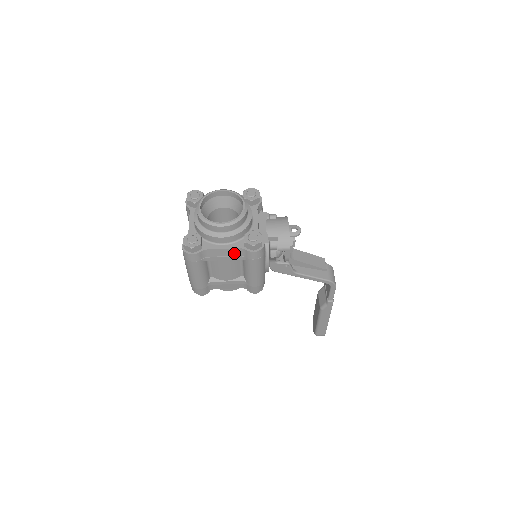
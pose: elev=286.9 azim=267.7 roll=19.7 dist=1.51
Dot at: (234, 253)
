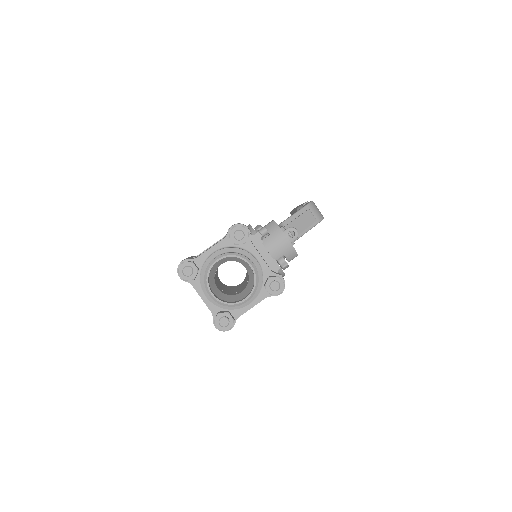
Dot at: occluded
